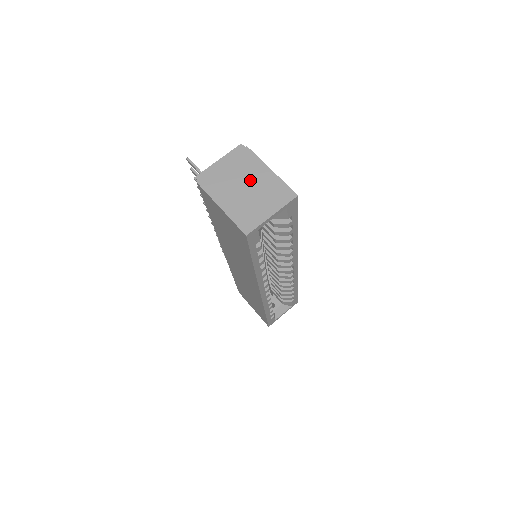
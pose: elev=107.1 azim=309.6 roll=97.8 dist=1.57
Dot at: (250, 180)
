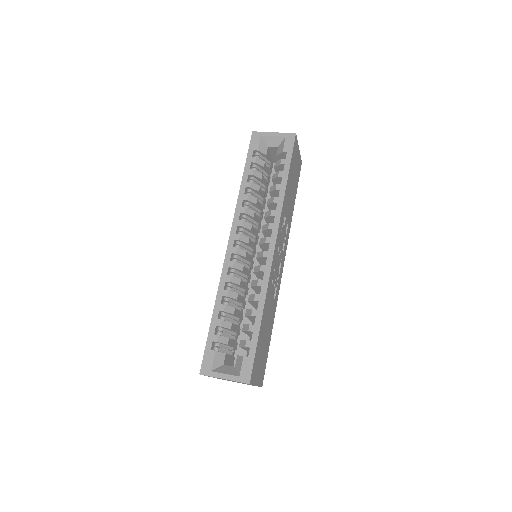
Dot at: occluded
